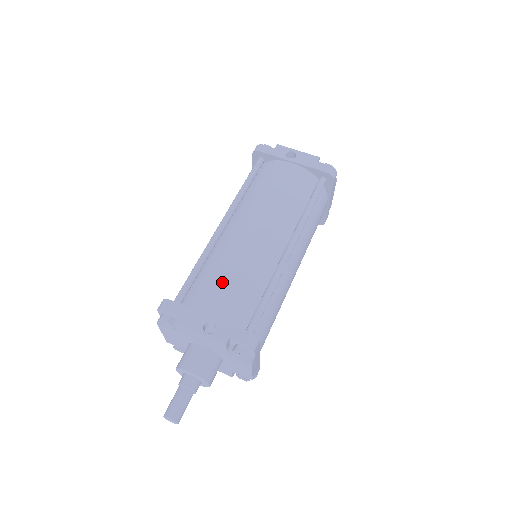
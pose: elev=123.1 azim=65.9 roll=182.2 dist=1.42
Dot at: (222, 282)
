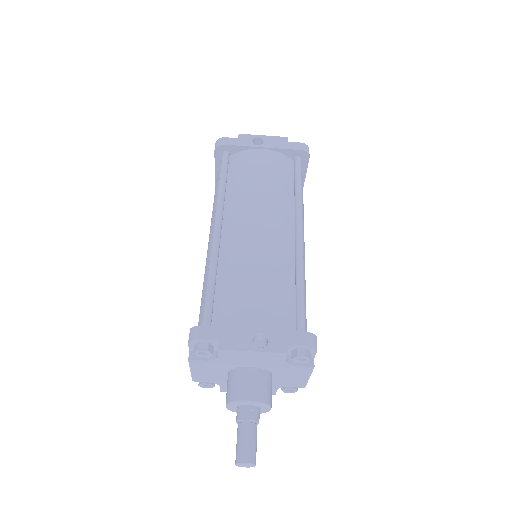
Dot at: (249, 288)
